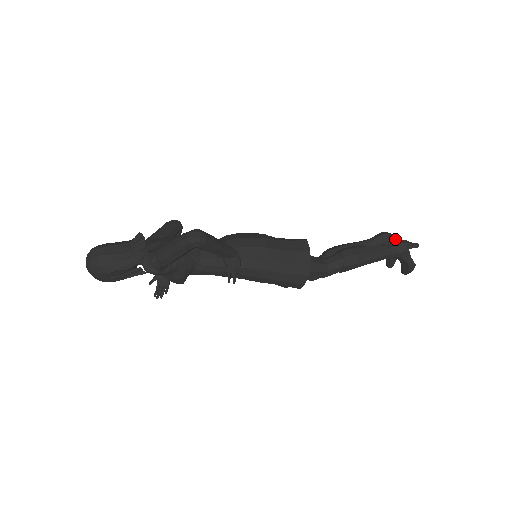
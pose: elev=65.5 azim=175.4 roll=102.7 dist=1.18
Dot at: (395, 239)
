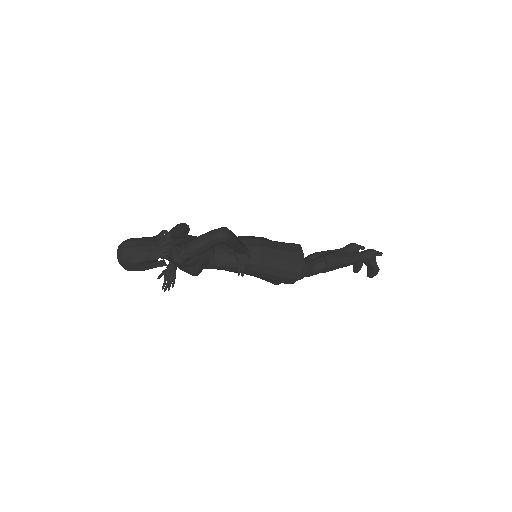
Dot at: (362, 249)
